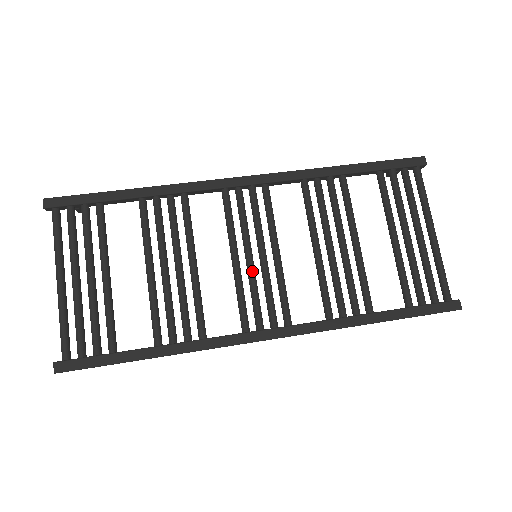
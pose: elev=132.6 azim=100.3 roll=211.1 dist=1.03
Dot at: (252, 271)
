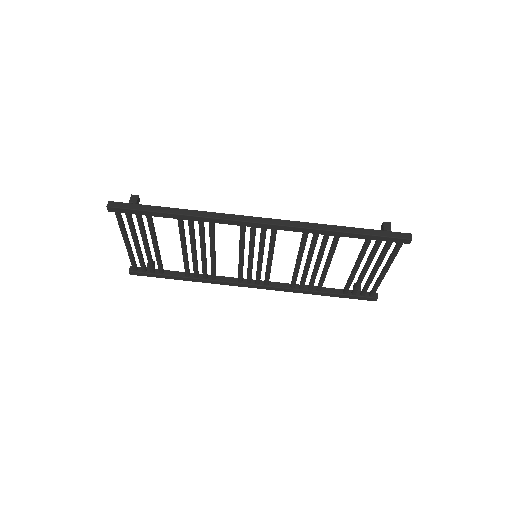
Dot at: (251, 264)
